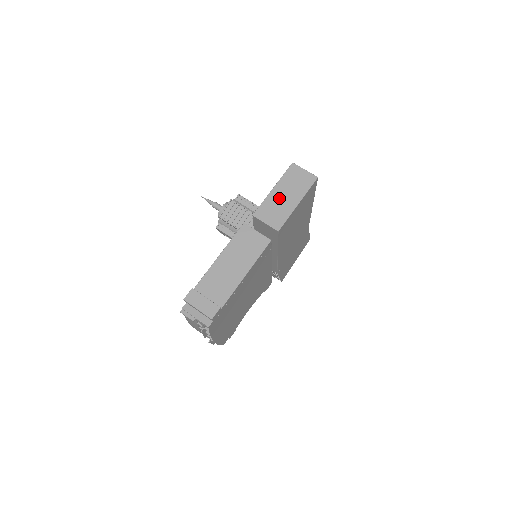
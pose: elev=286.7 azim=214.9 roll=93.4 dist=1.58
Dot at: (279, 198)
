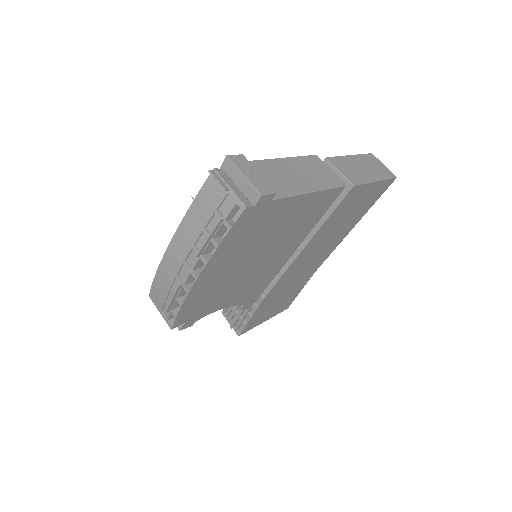
Dot at: (357, 165)
